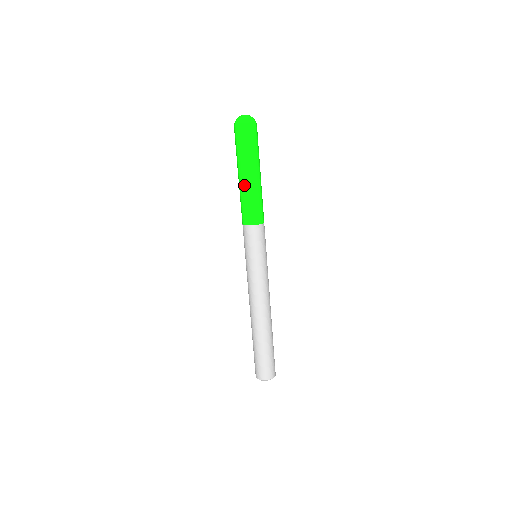
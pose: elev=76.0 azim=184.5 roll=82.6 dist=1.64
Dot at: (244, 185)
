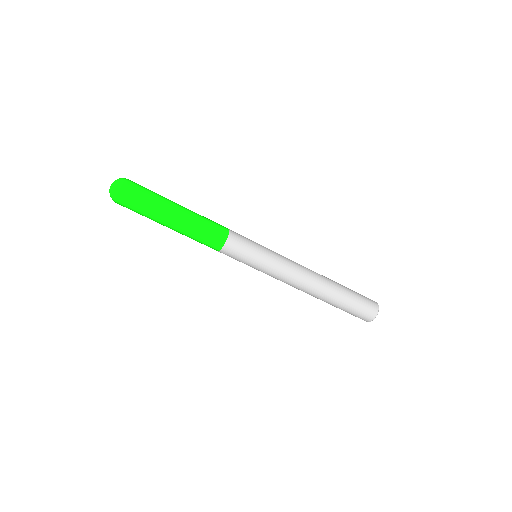
Dot at: (182, 226)
